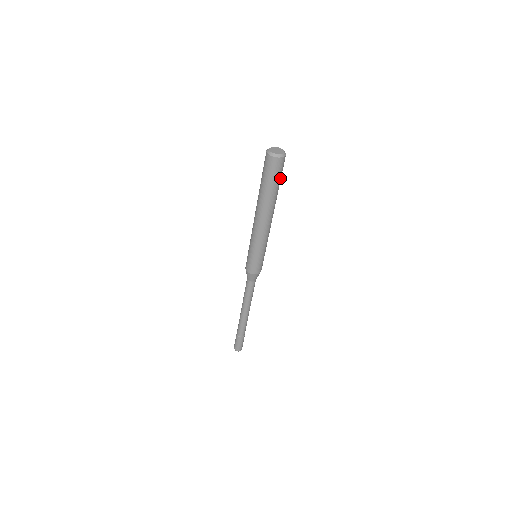
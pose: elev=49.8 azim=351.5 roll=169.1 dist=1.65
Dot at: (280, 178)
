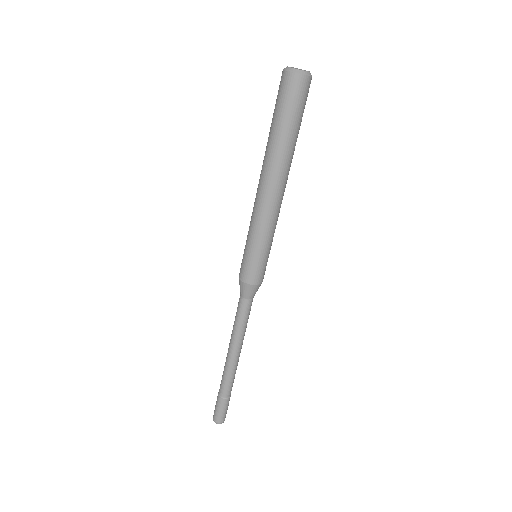
Dot at: (301, 116)
